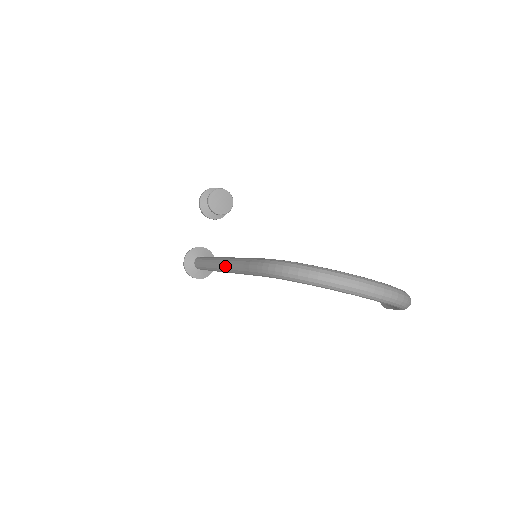
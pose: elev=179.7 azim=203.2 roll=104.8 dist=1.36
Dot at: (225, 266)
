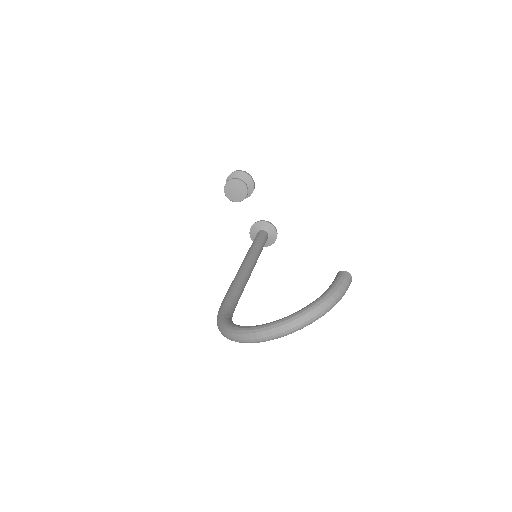
Dot at: occluded
